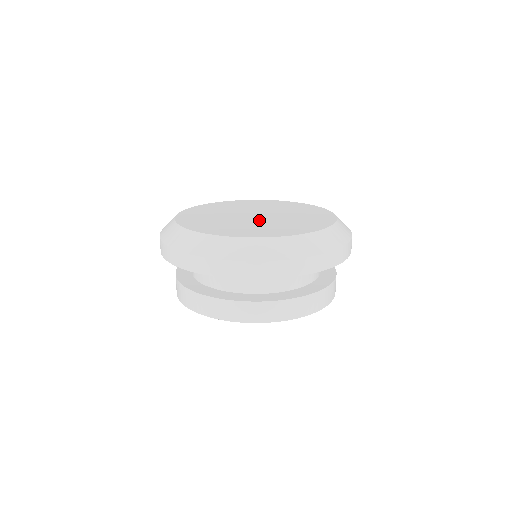
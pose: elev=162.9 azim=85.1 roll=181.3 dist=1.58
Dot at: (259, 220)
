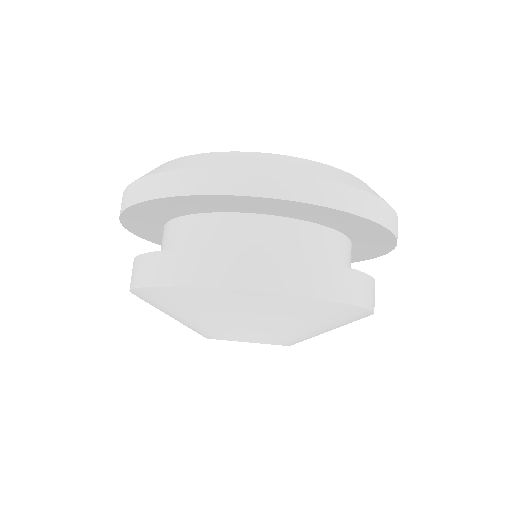
Dot at: occluded
